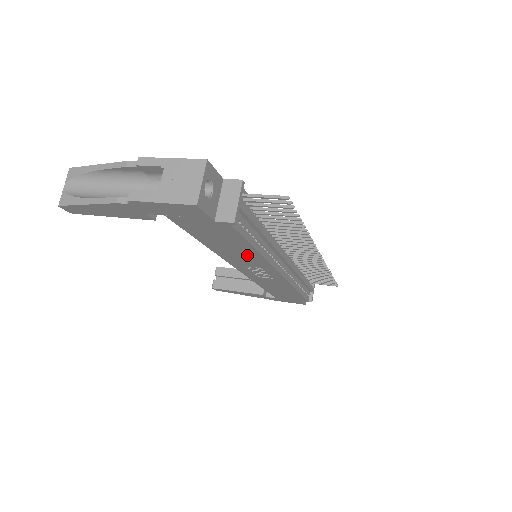
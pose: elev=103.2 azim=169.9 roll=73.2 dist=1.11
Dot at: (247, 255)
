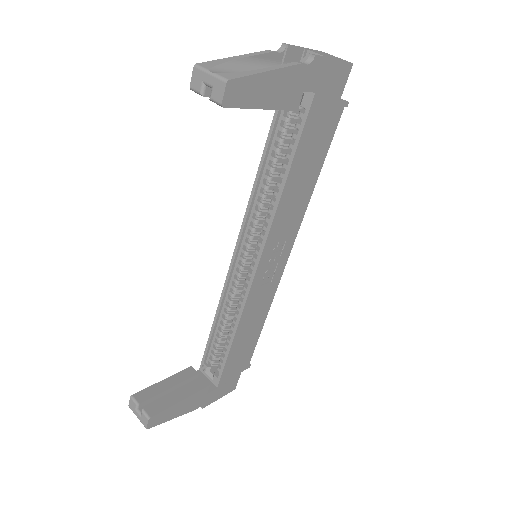
Dot at: (301, 199)
